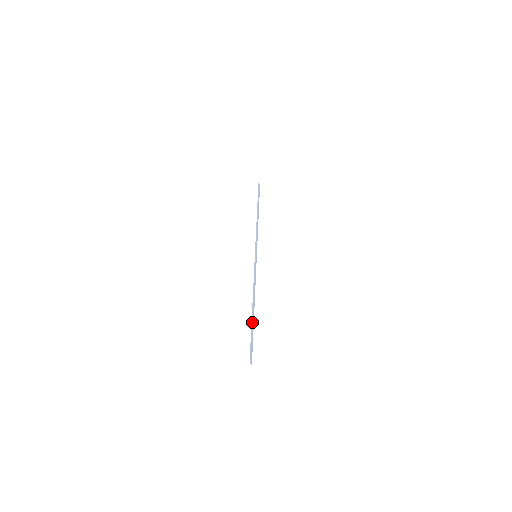
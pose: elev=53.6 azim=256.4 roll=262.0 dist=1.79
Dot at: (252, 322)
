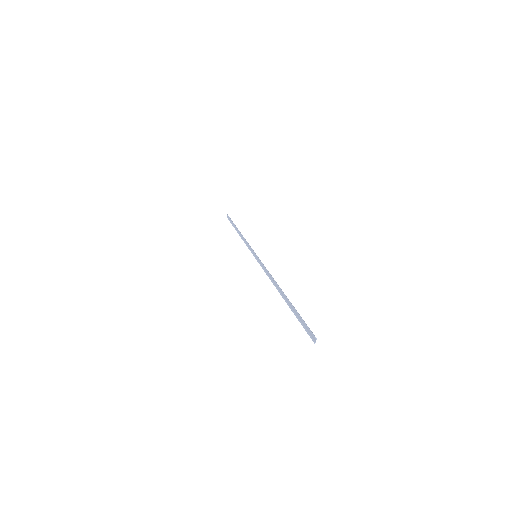
Dot at: (290, 302)
